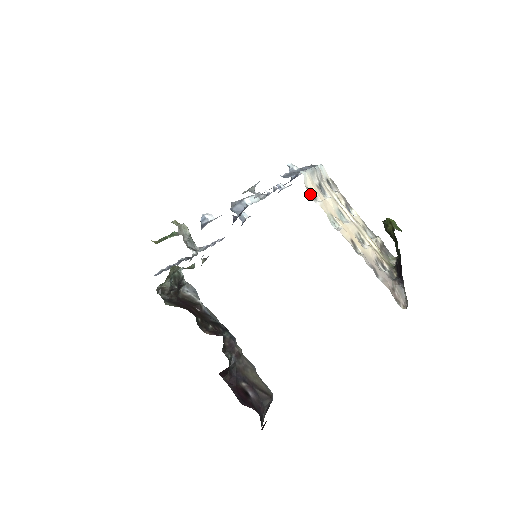
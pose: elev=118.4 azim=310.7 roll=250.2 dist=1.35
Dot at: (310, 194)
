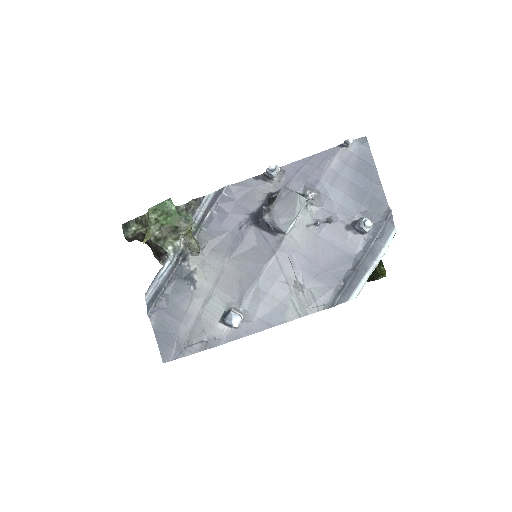
Dot at: occluded
